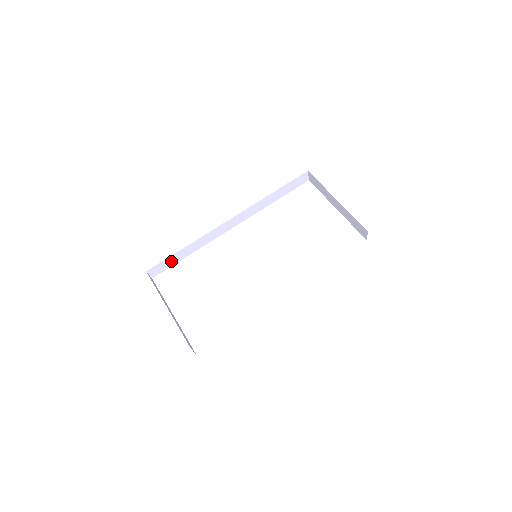
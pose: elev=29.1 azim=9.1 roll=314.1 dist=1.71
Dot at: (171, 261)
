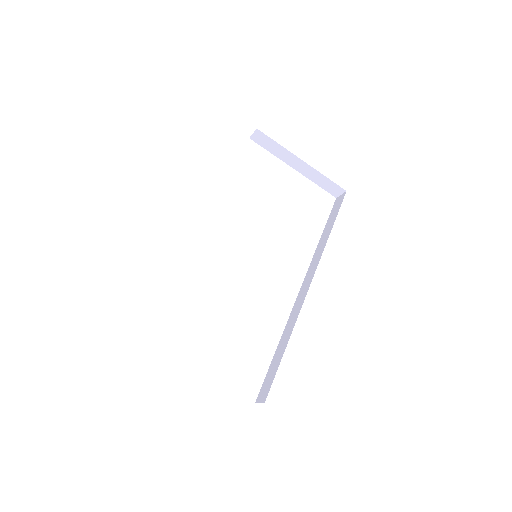
Dot at: occluded
